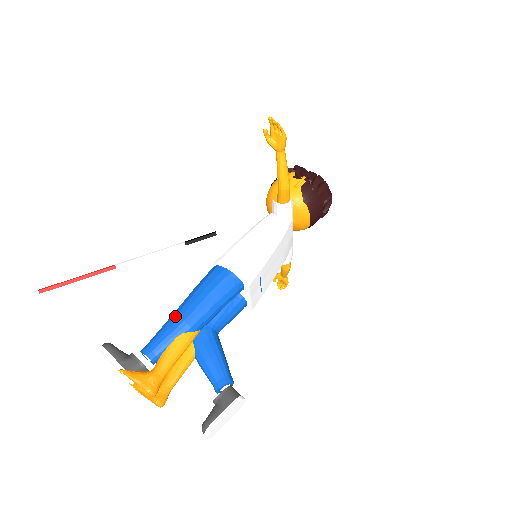
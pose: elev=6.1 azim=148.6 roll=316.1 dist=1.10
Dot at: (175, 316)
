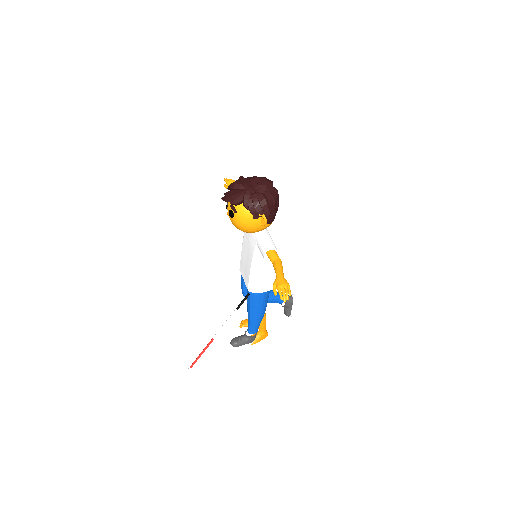
Dot at: (254, 319)
